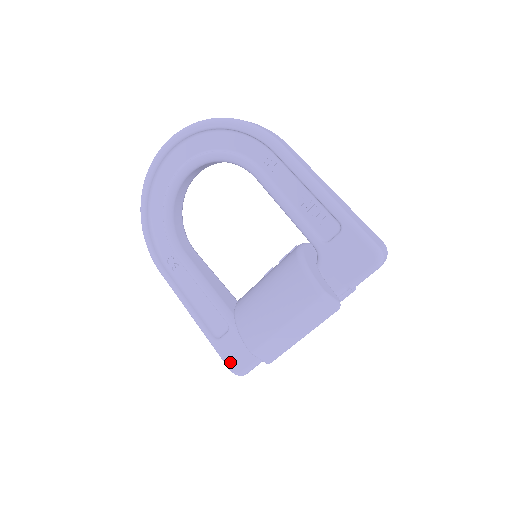
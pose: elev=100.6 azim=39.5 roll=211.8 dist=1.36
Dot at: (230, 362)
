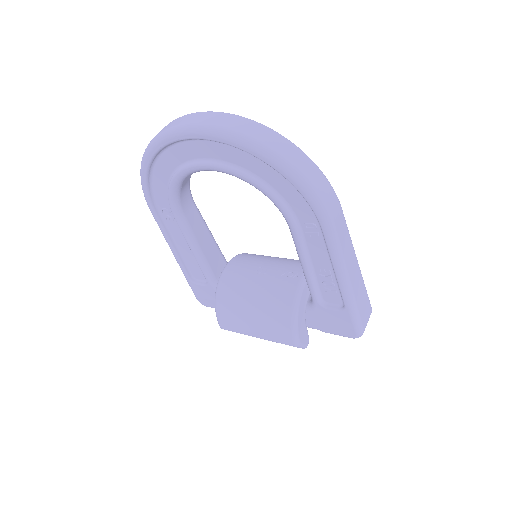
Dot at: (199, 298)
